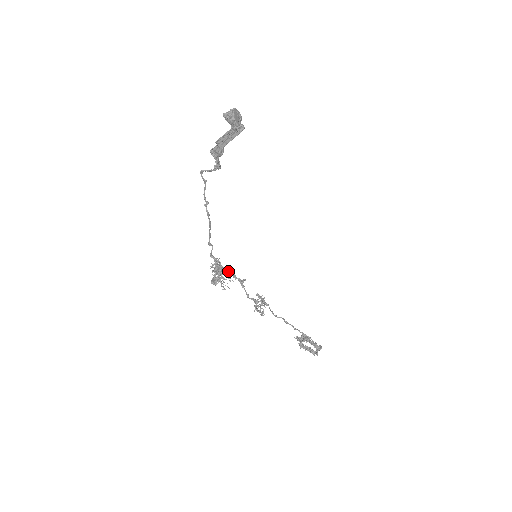
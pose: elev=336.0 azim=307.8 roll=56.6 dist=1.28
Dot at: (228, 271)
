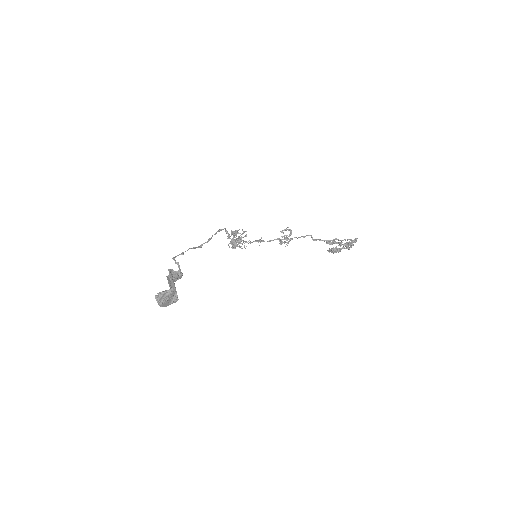
Dot at: (243, 241)
